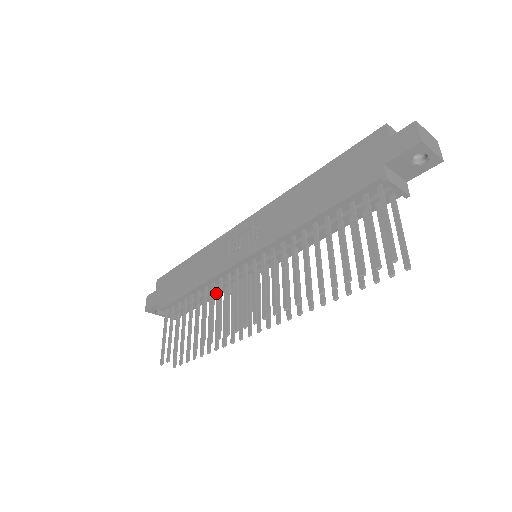
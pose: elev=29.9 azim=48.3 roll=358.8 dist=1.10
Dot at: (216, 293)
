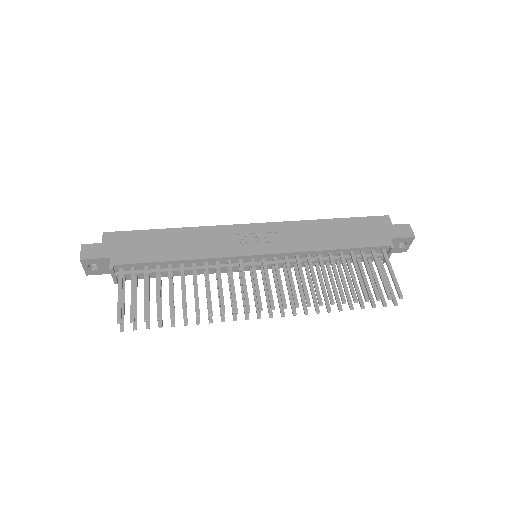
Dot at: occluded
